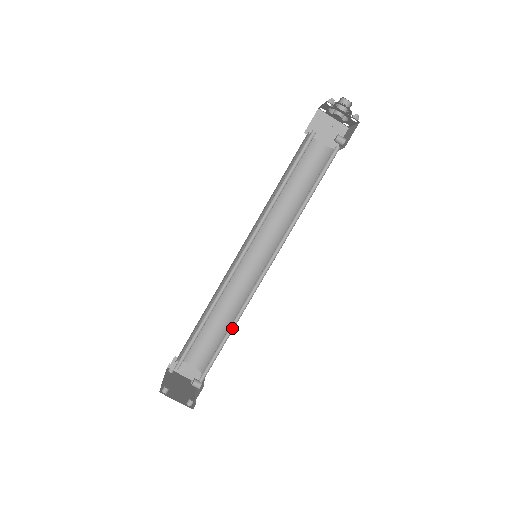
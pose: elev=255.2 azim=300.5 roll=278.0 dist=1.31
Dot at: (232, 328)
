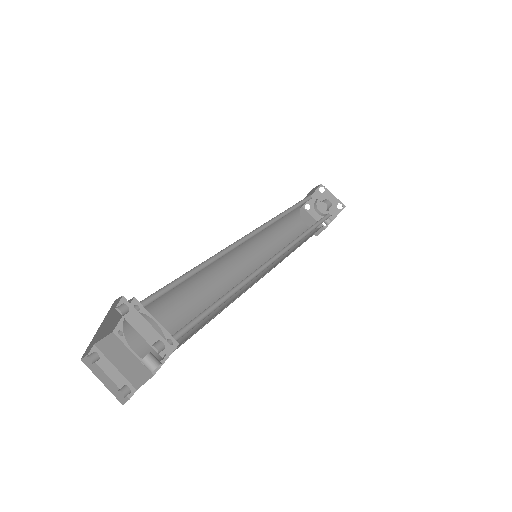
Dot at: (229, 297)
